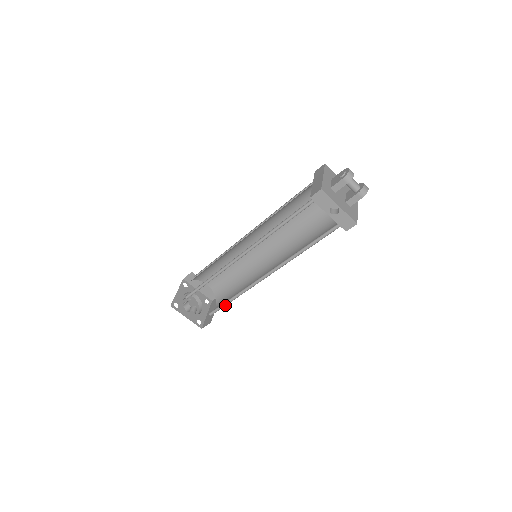
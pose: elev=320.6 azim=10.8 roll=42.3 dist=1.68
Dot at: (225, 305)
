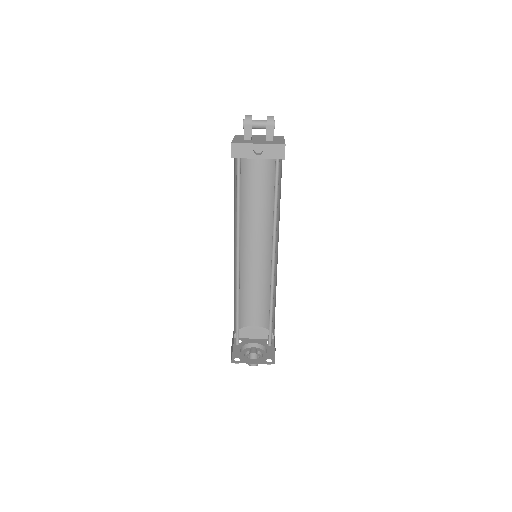
Dot at: occluded
